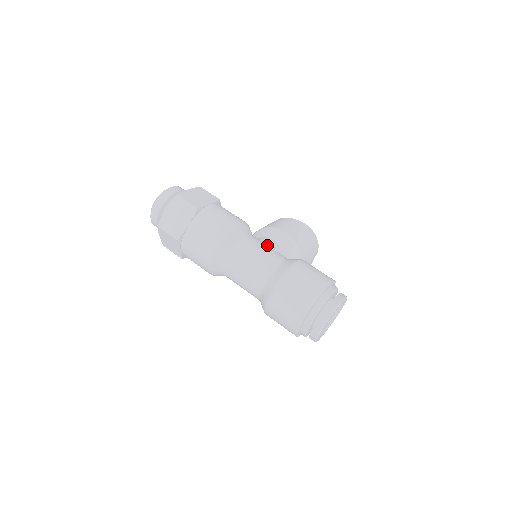
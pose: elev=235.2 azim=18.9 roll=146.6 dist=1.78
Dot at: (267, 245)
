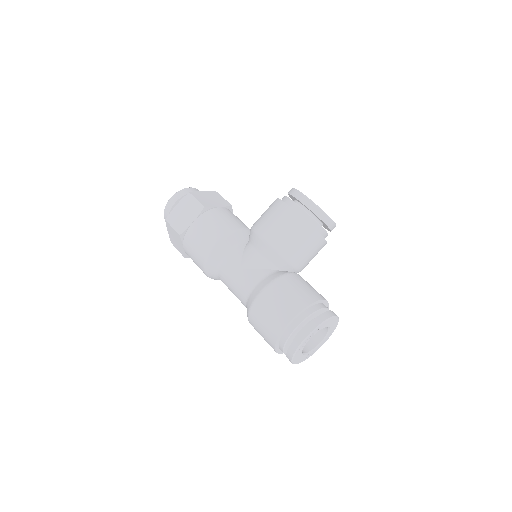
Dot at: (245, 263)
